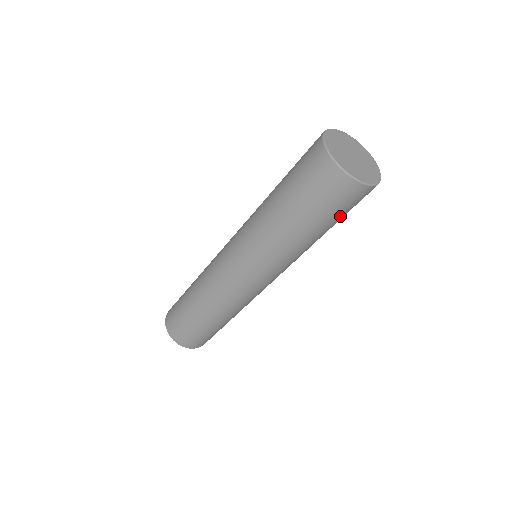
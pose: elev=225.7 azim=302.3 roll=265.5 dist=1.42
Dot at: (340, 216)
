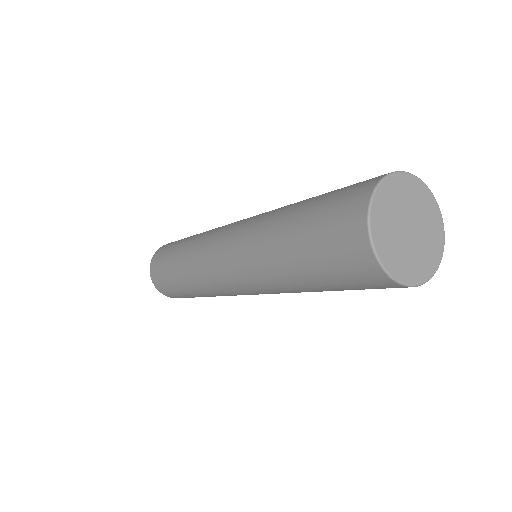
Dot at: (329, 274)
